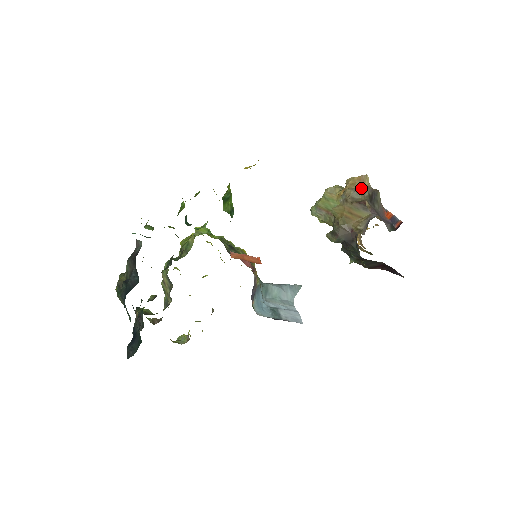
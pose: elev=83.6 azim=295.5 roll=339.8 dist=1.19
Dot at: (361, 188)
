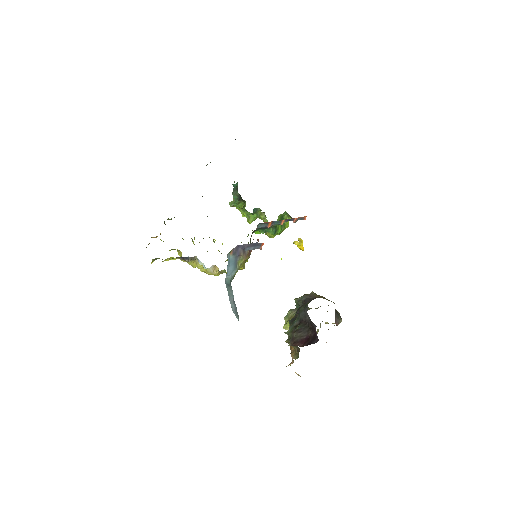
Dot at: occluded
